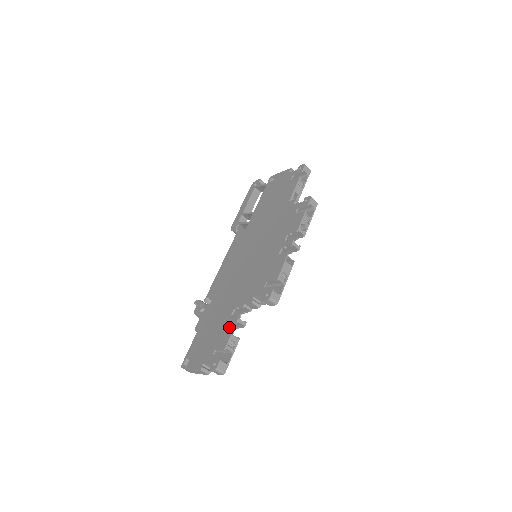
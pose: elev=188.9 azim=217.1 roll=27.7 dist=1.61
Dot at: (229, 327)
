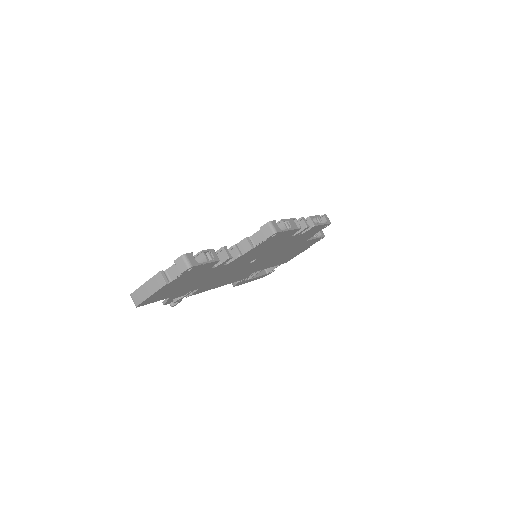
Dot at: occluded
